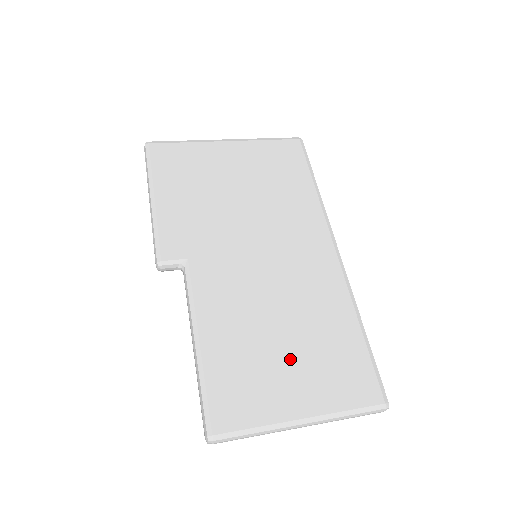
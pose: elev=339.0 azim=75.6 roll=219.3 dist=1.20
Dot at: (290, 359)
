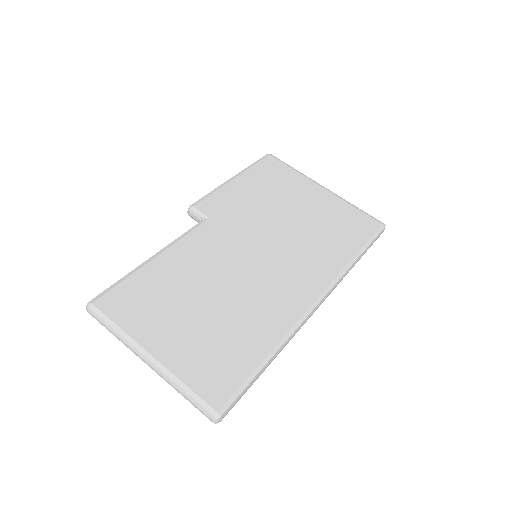
Dot at: (192, 319)
